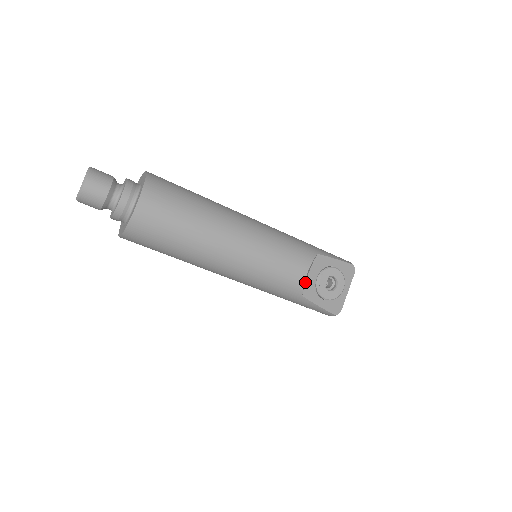
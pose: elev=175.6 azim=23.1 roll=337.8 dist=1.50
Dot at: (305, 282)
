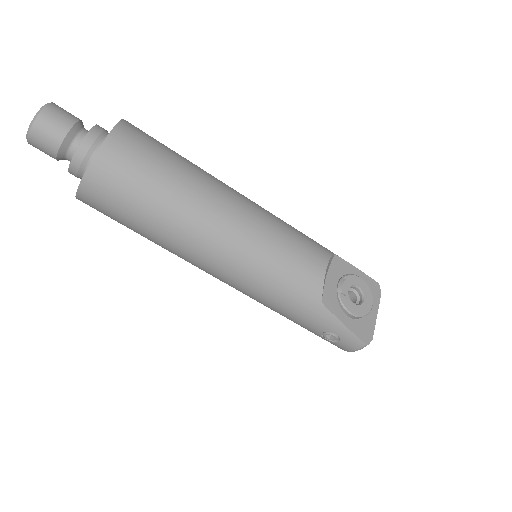
Dot at: occluded
